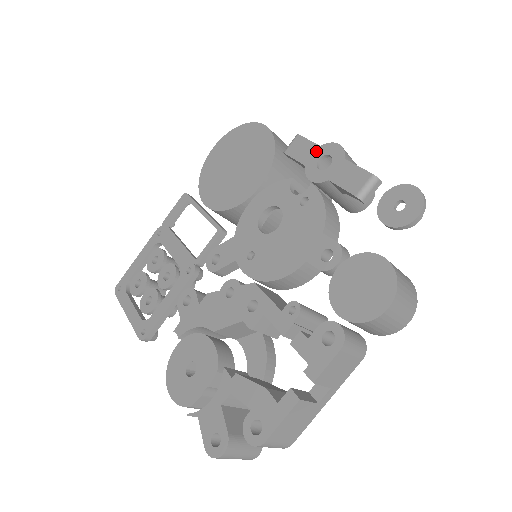
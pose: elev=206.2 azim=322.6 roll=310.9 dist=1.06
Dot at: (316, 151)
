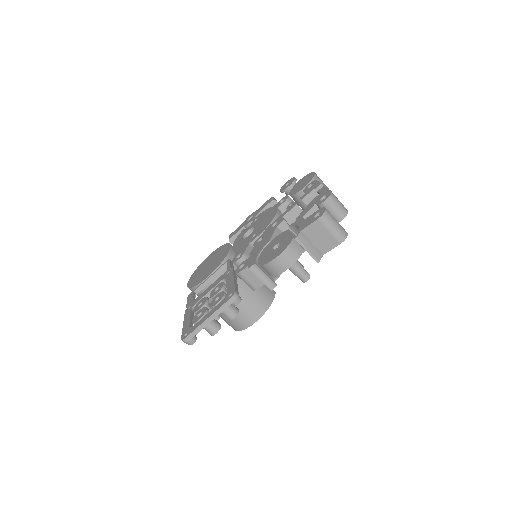
Dot at: (243, 224)
